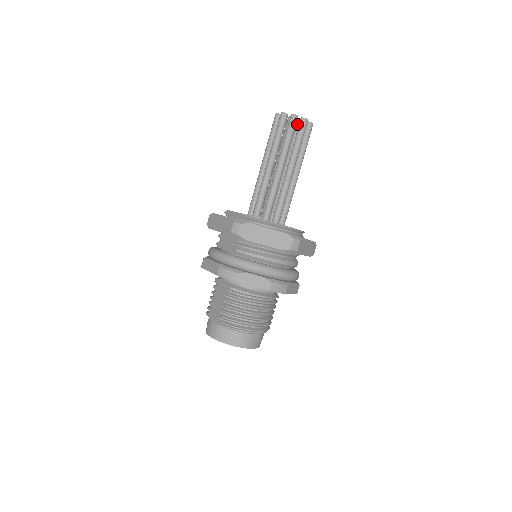
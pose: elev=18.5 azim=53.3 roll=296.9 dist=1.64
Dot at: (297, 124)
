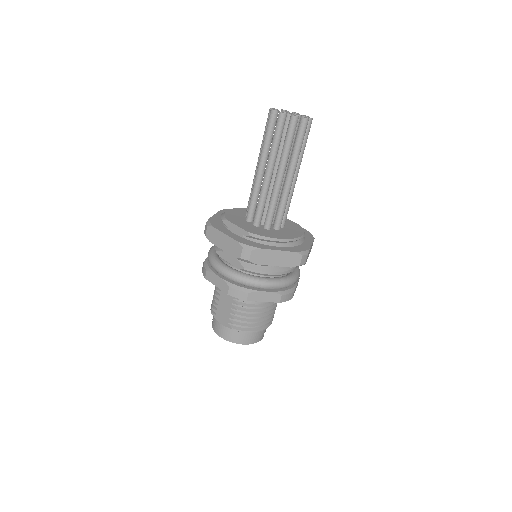
Dot at: occluded
